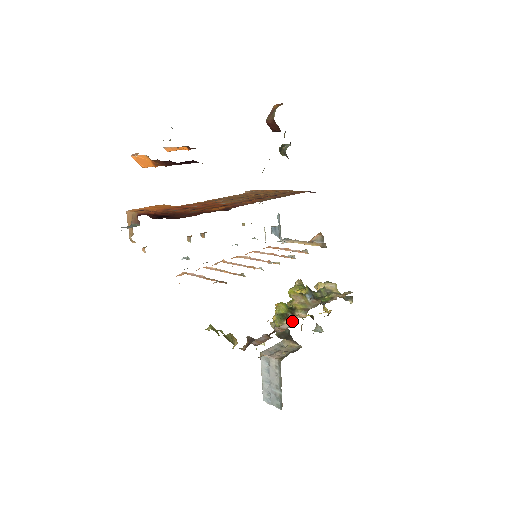
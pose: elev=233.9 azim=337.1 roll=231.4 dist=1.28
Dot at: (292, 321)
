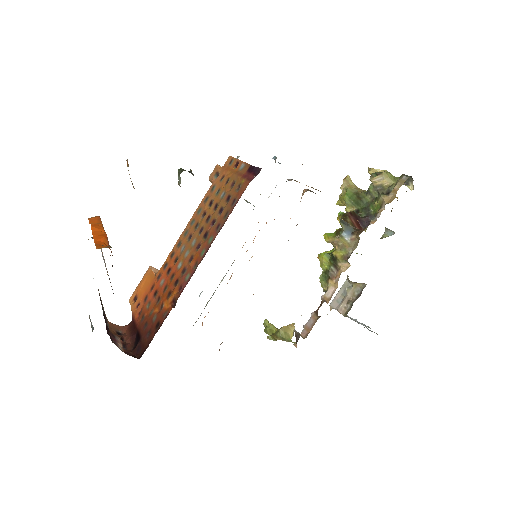
Dot at: (336, 279)
